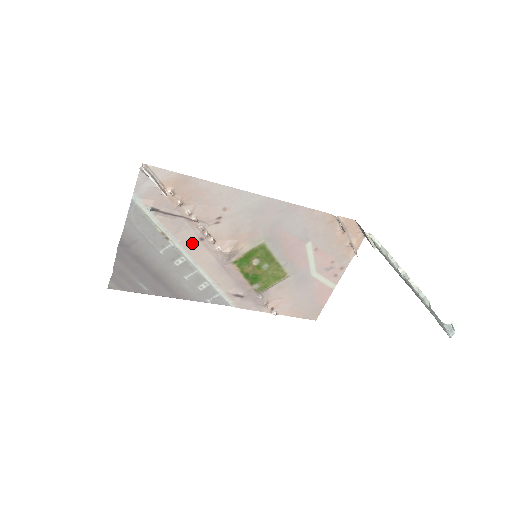
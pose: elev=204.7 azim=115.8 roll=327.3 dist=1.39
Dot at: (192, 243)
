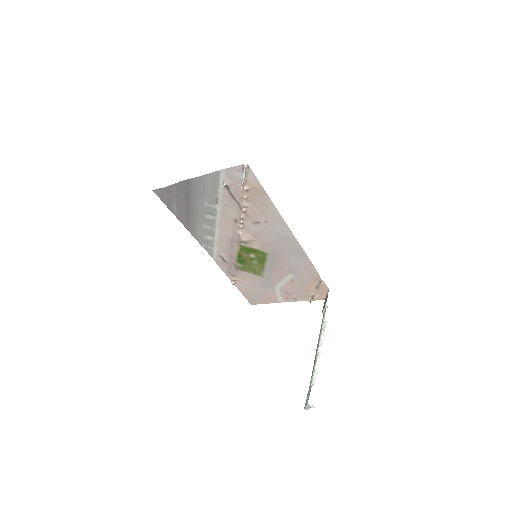
Dot at: (228, 217)
